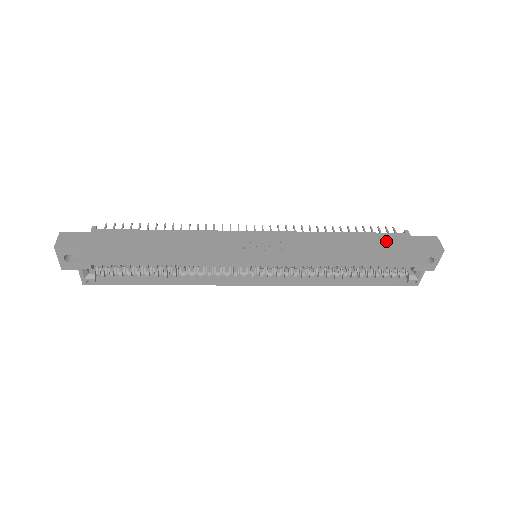
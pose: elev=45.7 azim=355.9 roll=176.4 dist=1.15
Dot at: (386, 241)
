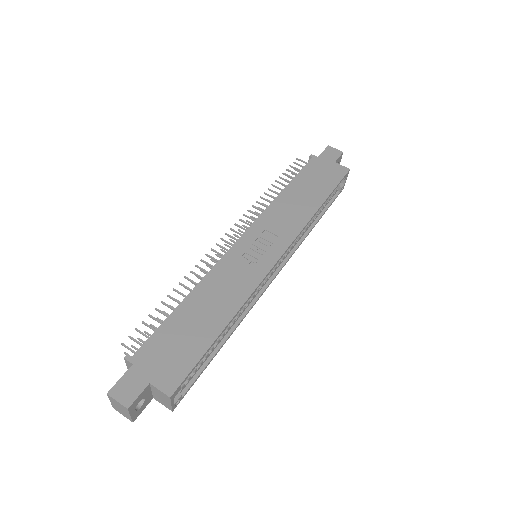
Dot at: (313, 172)
